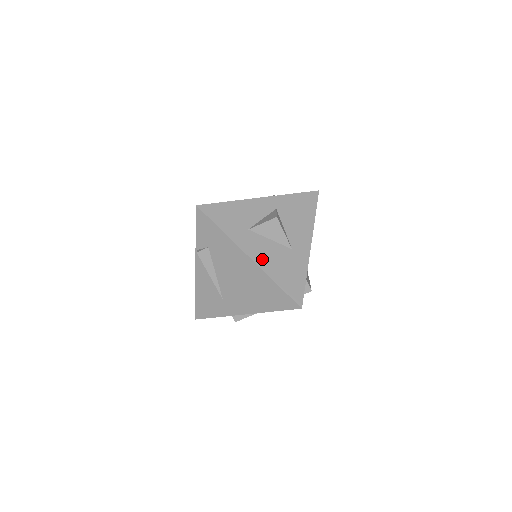
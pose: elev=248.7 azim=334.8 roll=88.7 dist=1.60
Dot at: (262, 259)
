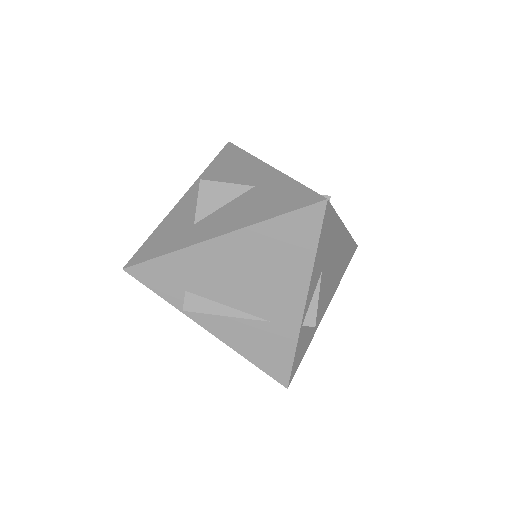
Dot at: (234, 223)
